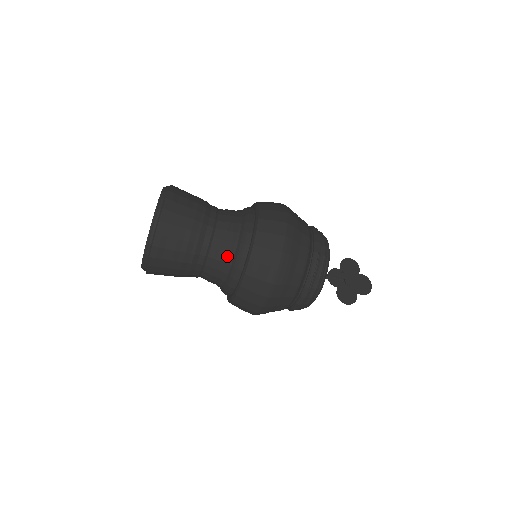
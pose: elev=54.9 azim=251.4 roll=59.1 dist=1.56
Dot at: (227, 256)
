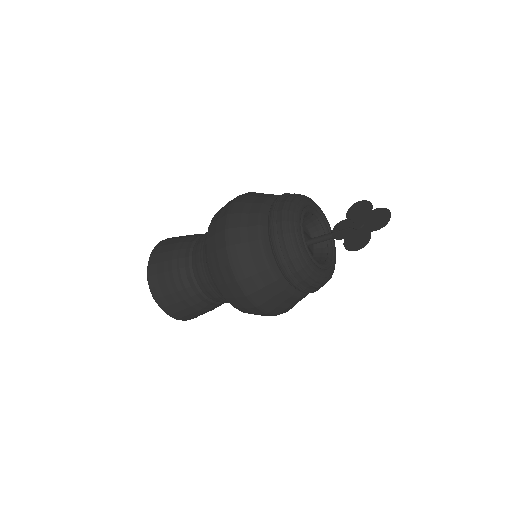
Dot at: (203, 265)
